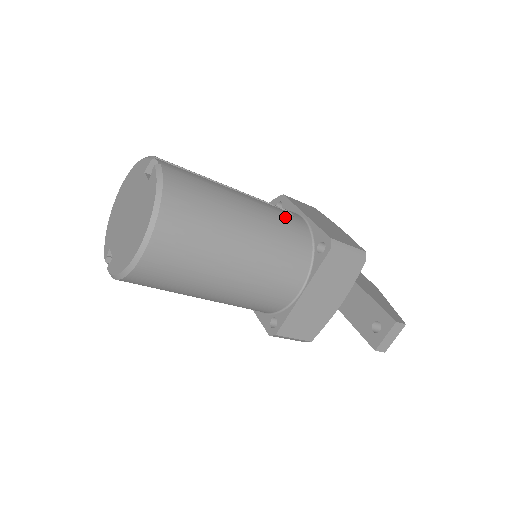
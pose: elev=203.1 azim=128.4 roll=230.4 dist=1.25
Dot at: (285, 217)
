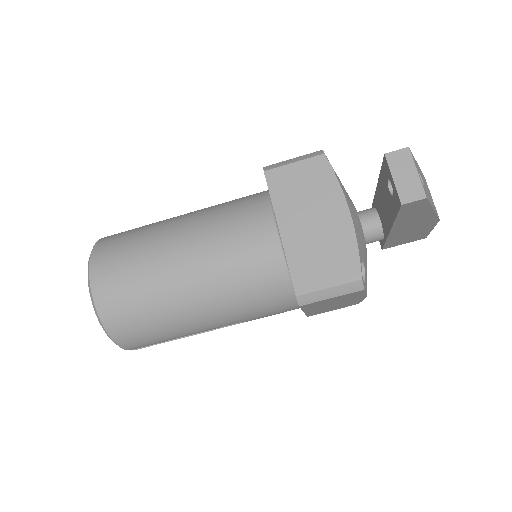
Dot at: occluded
